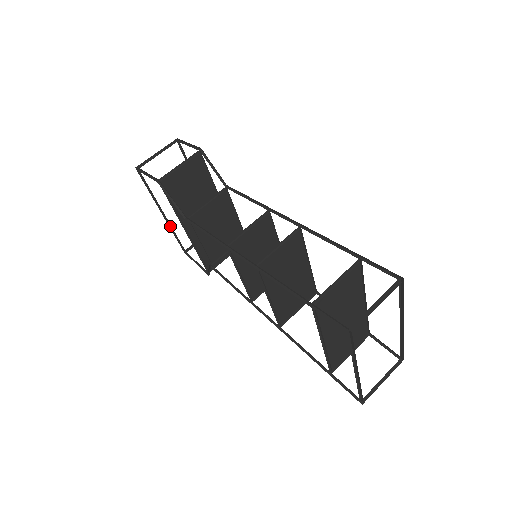
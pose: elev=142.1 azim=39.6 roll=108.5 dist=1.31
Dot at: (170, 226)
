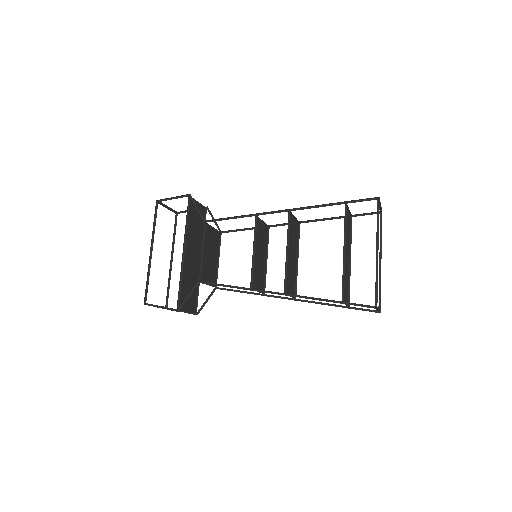
Dot at: (148, 267)
